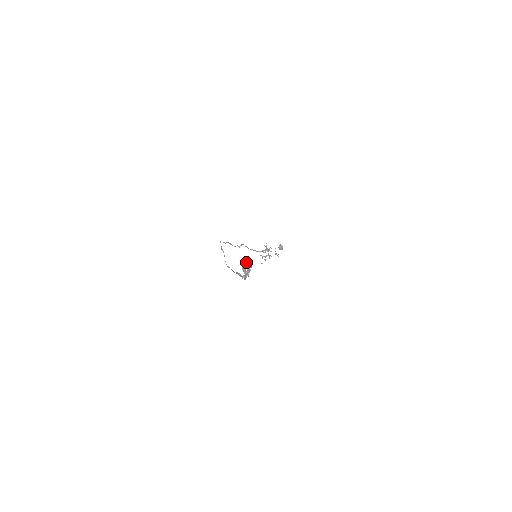
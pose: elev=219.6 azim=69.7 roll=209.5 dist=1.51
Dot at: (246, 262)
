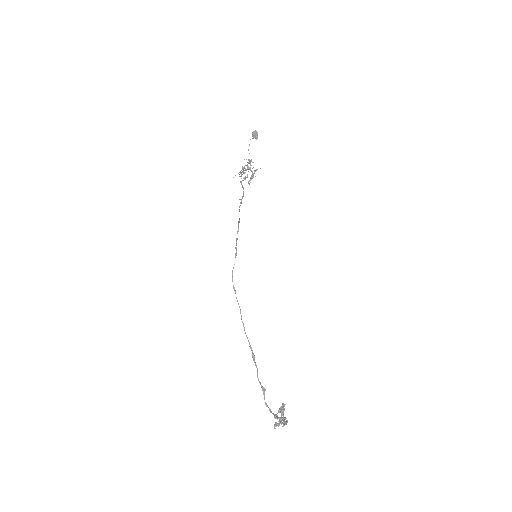
Dot at: occluded
